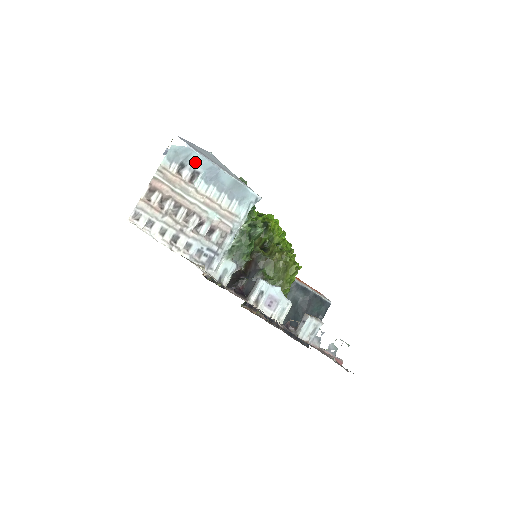
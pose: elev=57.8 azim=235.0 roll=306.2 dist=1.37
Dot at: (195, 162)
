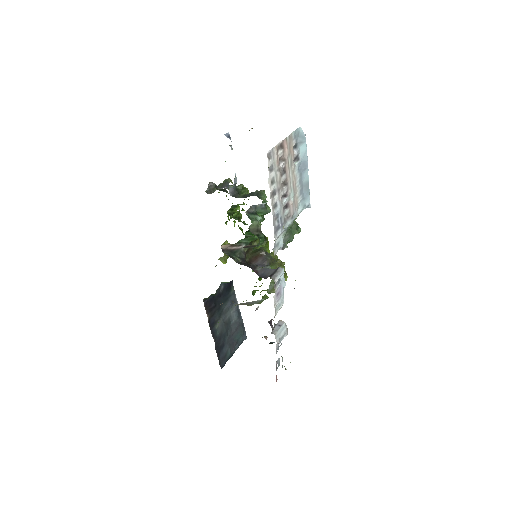
Dot at: (302, 150)
